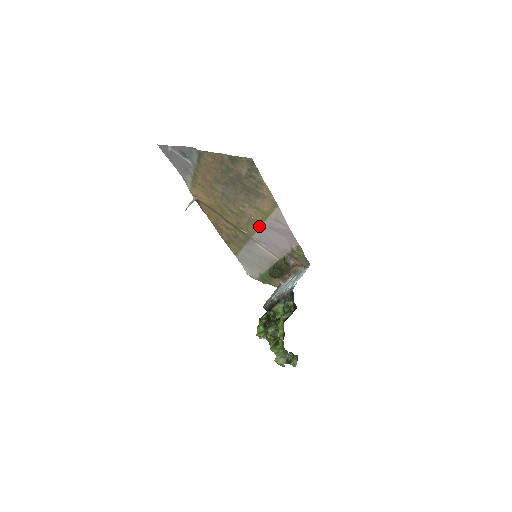
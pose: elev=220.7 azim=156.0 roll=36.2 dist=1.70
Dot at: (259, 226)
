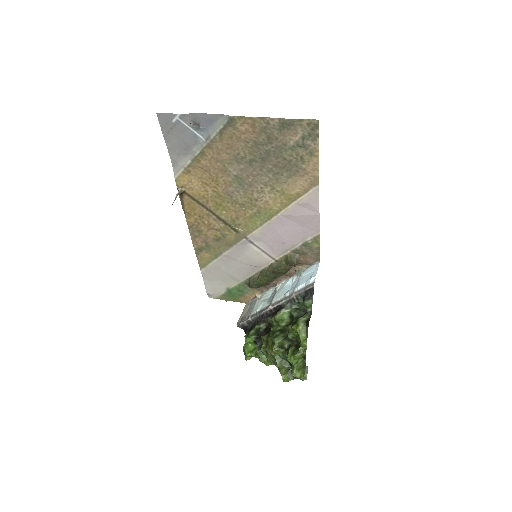
Dot at: (270, 217)
